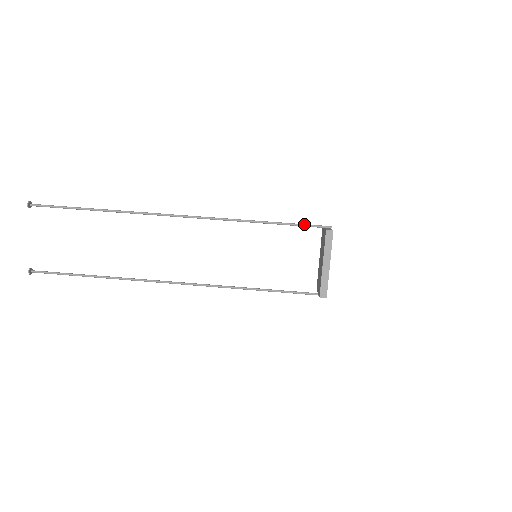
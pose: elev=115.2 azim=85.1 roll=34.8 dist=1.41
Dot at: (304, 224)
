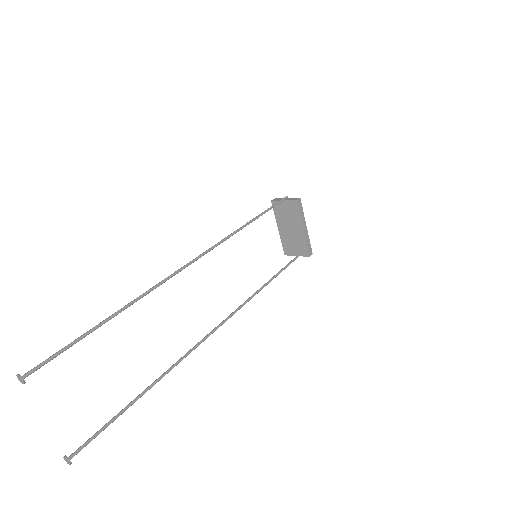
Dot at: (273, 205)
